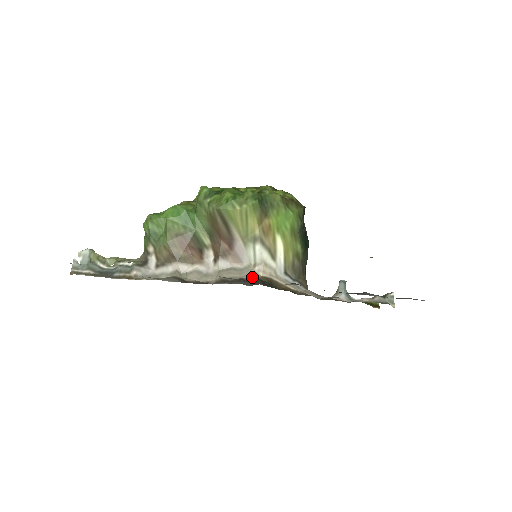
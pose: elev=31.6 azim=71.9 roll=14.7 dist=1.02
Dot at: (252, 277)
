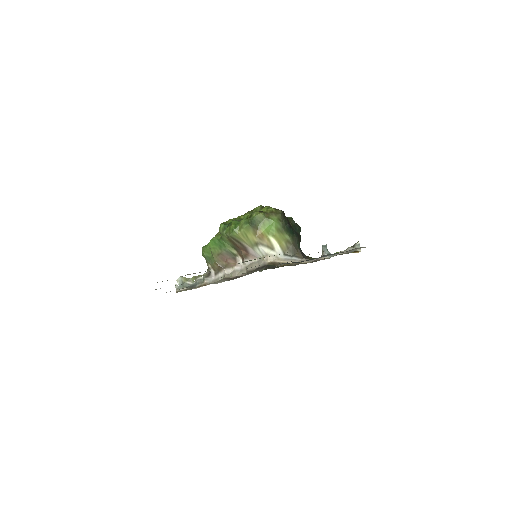
Dot at: (264, 265)
